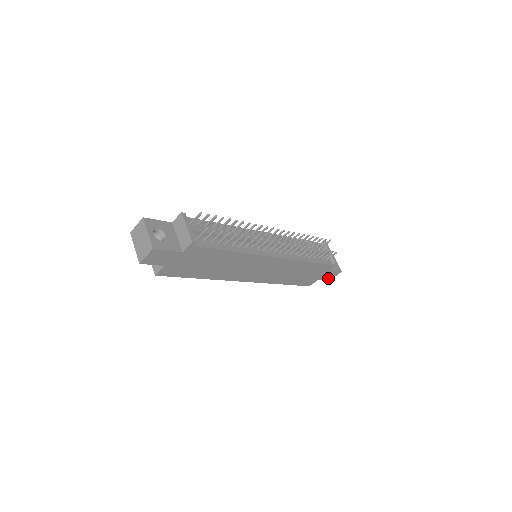
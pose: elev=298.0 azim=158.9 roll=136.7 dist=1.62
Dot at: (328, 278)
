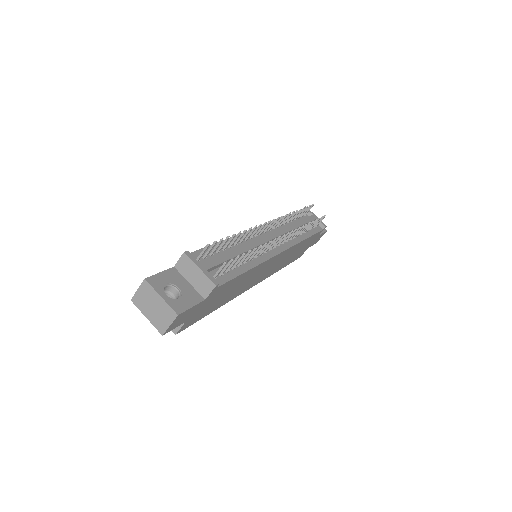
Dot at: (315, 242)
